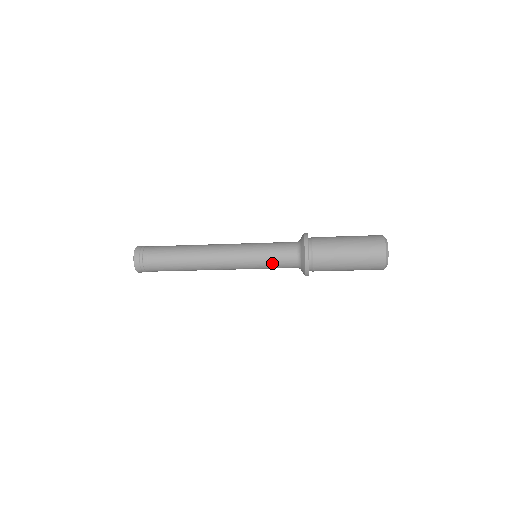
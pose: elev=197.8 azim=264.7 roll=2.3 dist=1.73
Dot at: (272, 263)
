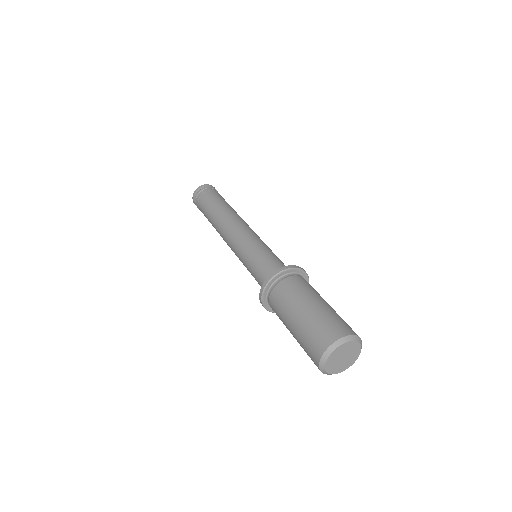
Dot at: (251, 272)
